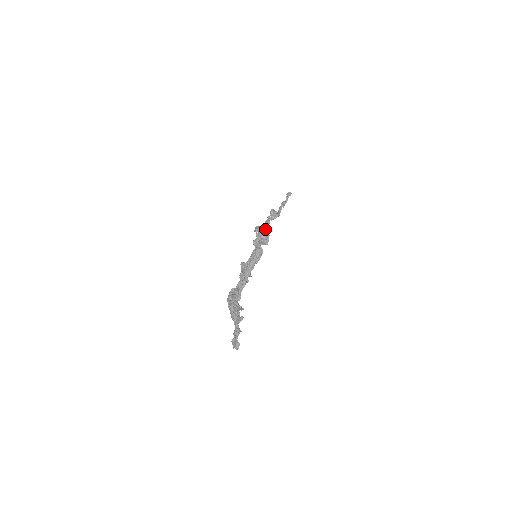
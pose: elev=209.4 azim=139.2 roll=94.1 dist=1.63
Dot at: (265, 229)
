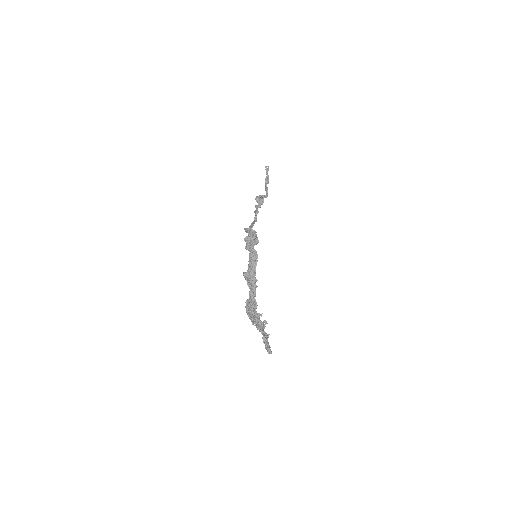
Dot at: (250, 230)
